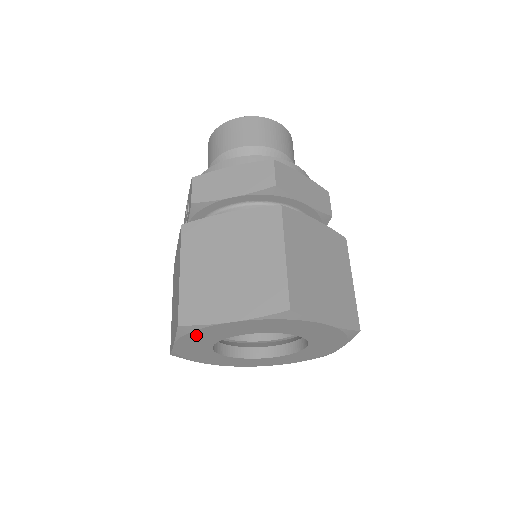
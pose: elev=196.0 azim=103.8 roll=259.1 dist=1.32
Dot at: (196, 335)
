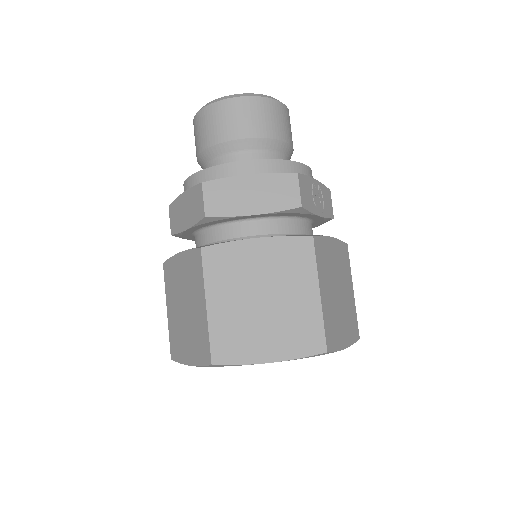
Dot at: occluded
